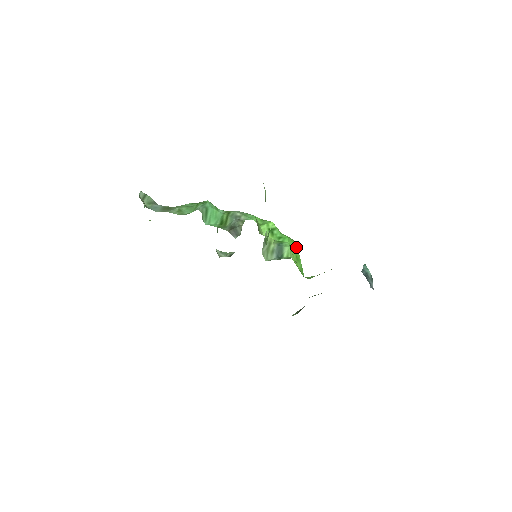
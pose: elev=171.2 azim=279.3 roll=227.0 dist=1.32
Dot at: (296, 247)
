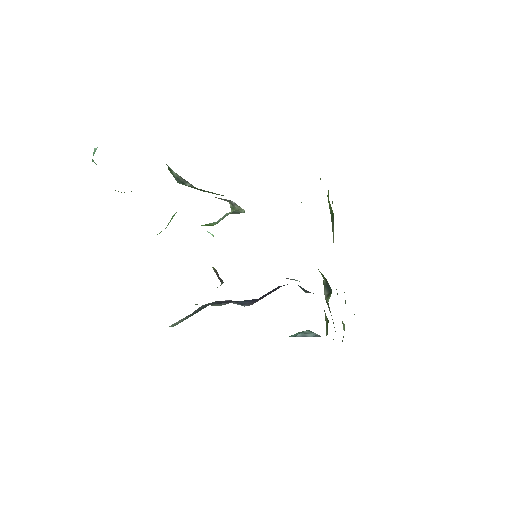
Dot at: occluded
